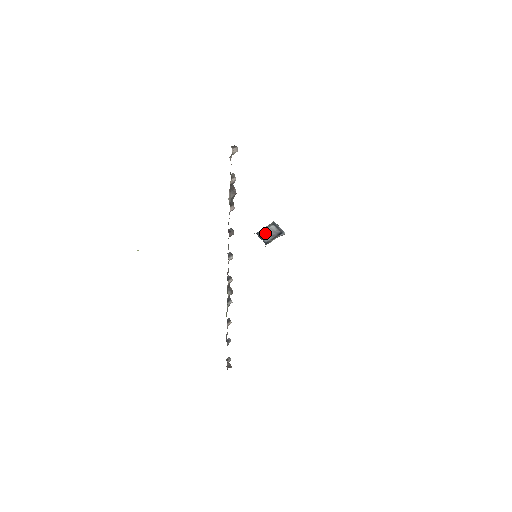
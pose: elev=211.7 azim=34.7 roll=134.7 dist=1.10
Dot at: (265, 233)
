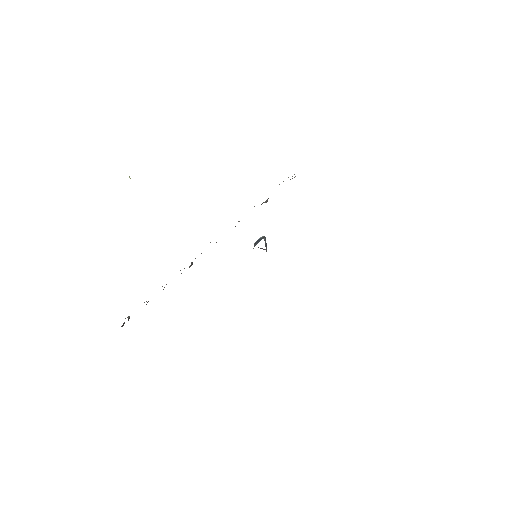
Dot at: occluded
